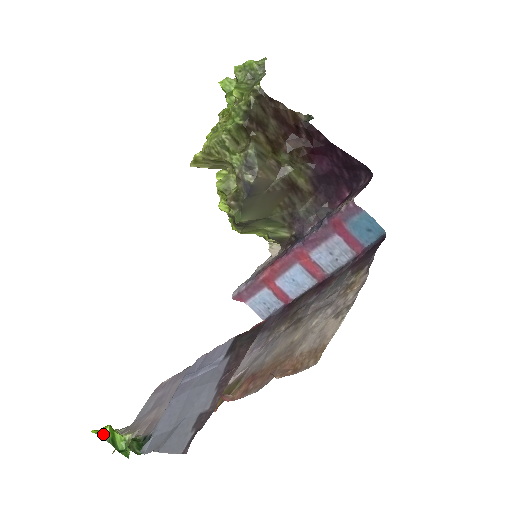
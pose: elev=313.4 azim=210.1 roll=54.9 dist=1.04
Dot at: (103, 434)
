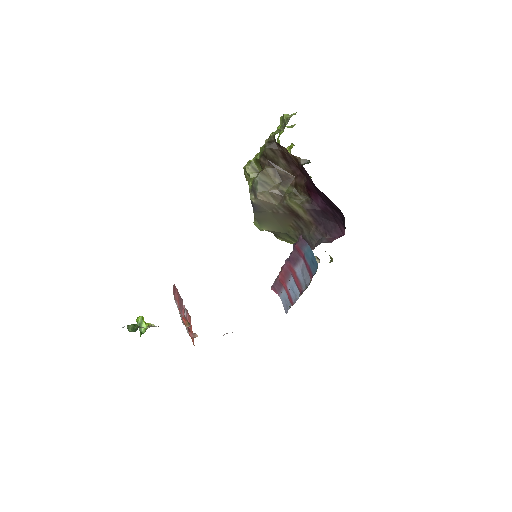
Dot at: (138, 319)
